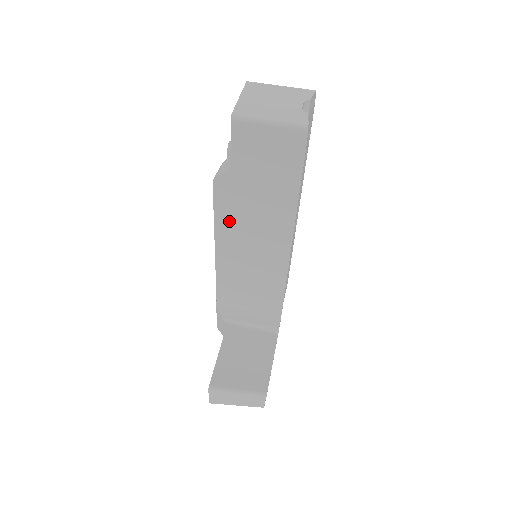
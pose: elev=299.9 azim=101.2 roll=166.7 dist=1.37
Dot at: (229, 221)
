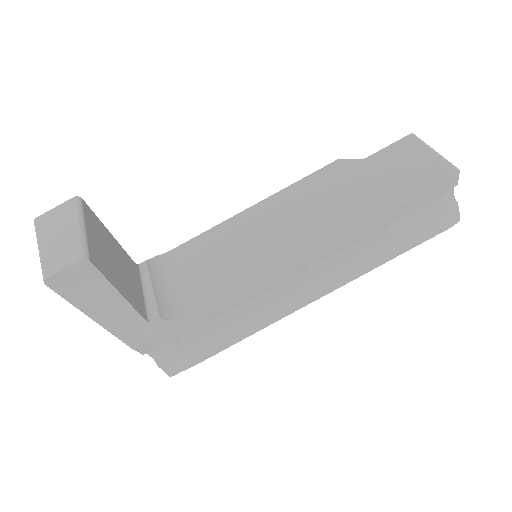
Dot at: (300, 193)
